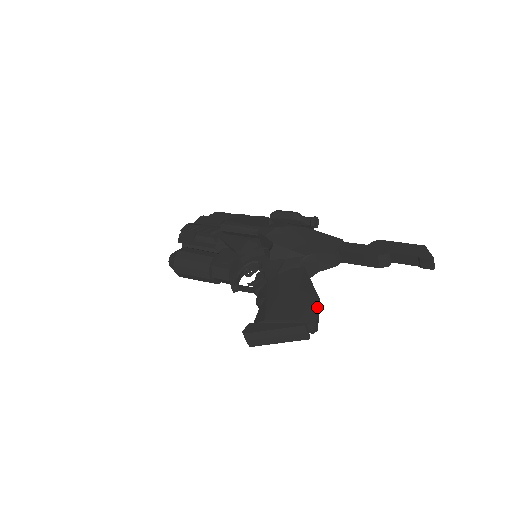
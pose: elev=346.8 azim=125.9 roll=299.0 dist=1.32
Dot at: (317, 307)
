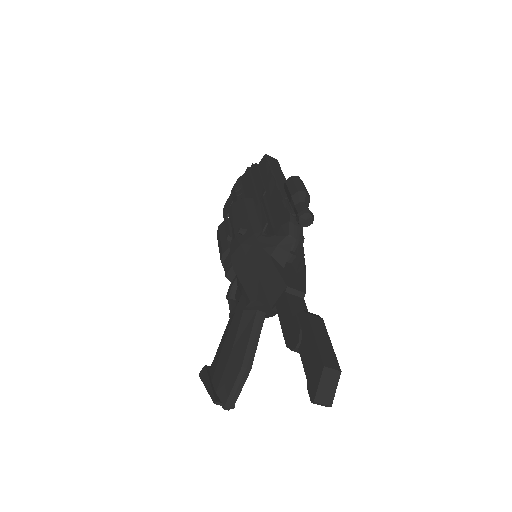
Dot at: (234, 383)
